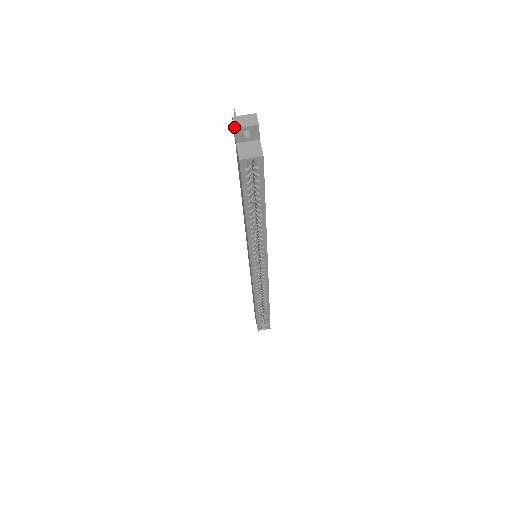
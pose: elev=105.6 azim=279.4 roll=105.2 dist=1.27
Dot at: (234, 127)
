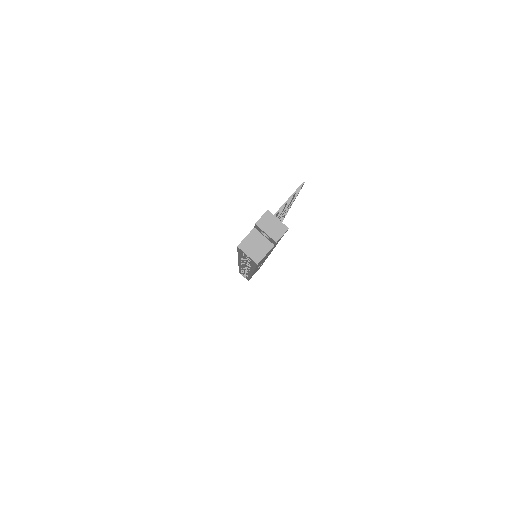
Dot at: (256, 222)
